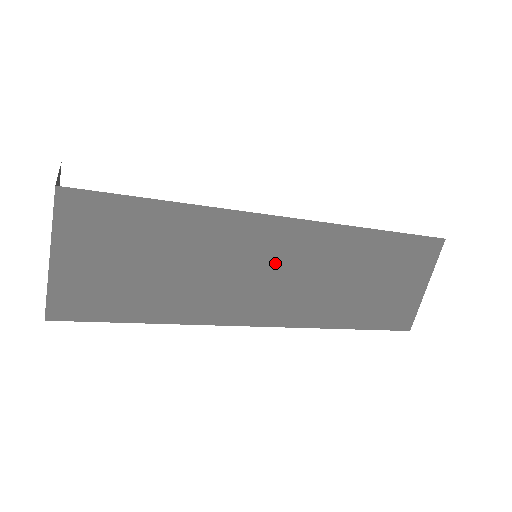
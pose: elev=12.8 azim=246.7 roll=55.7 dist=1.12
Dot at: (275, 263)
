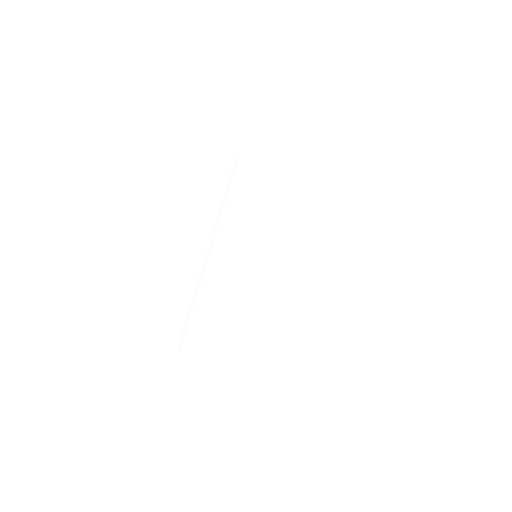
Dot at: occluded
